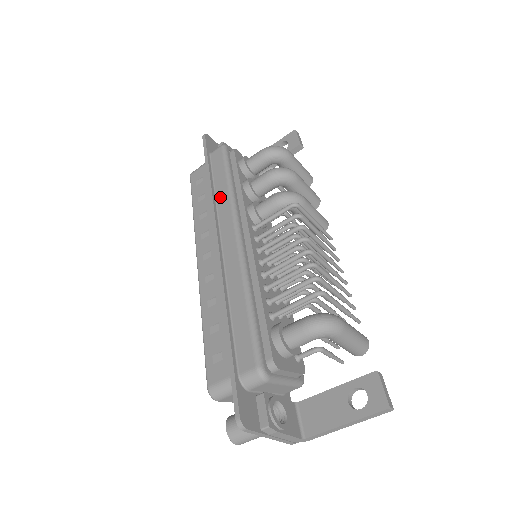
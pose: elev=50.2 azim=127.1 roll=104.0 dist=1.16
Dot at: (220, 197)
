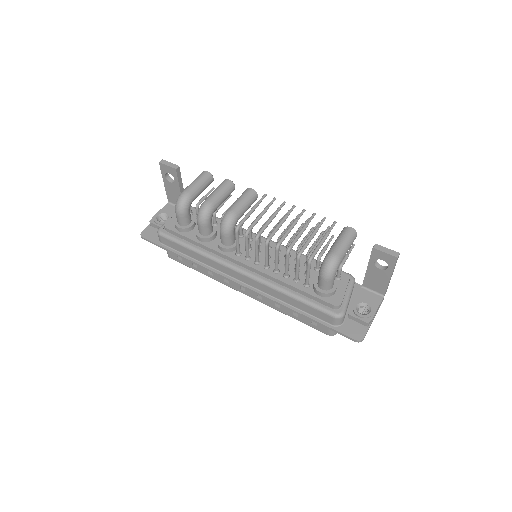
Dot at: (204, 261)
